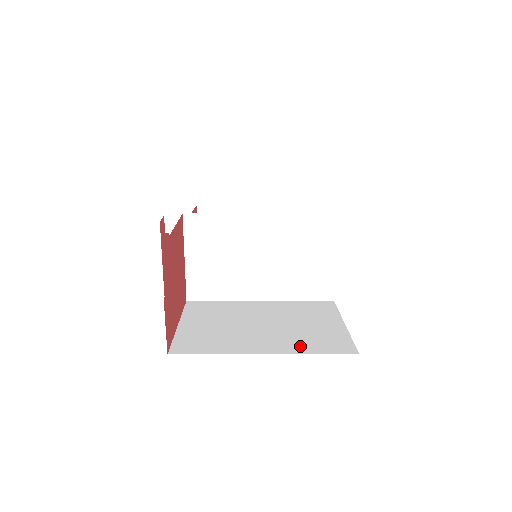
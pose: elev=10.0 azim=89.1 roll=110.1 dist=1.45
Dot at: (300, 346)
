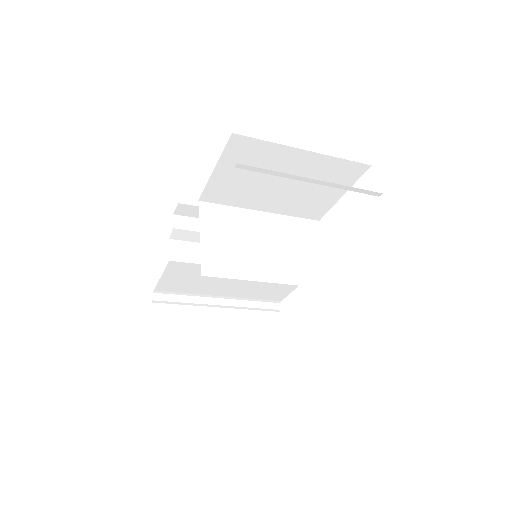
Dot at: occluded
